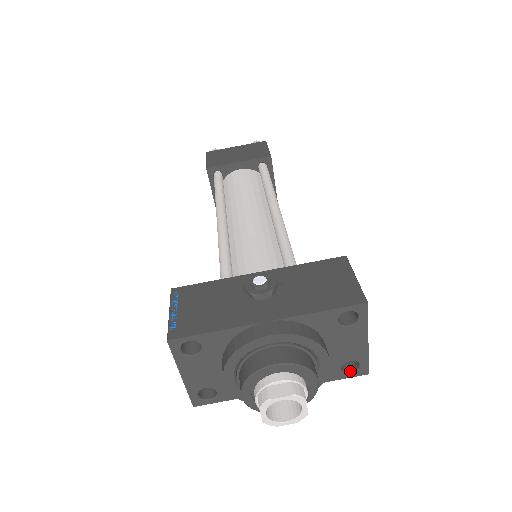
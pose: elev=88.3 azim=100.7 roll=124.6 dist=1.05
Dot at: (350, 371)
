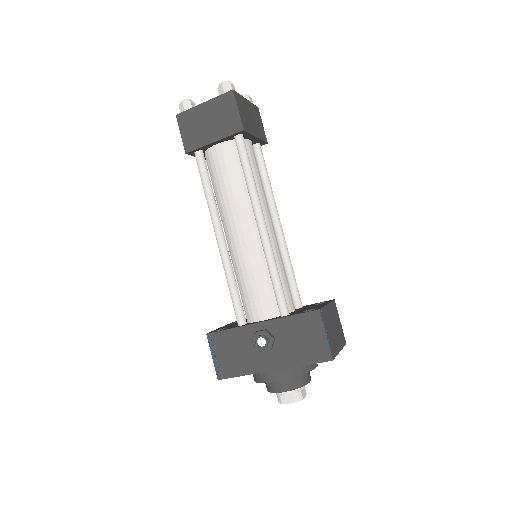
Dot at: occluded
